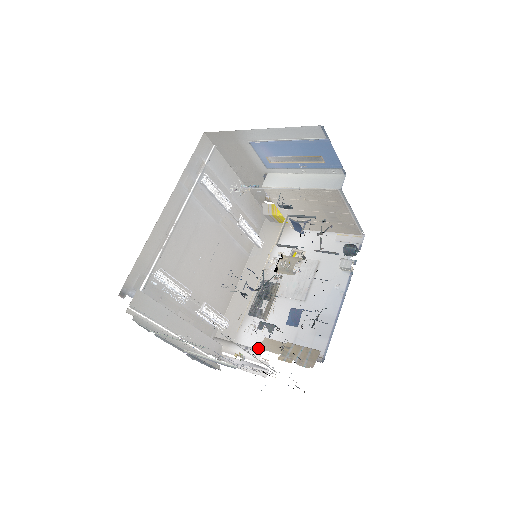
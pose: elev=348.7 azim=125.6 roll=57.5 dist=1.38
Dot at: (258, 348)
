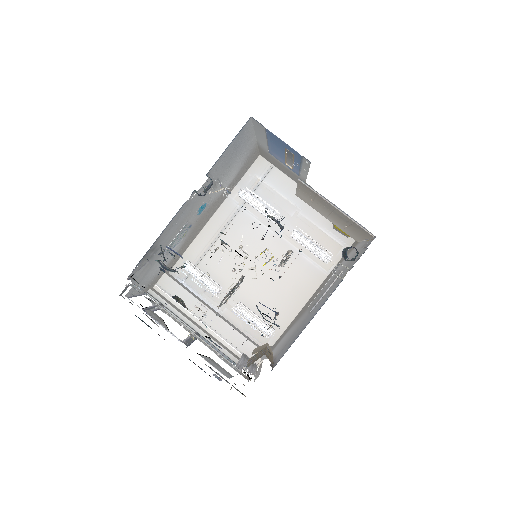
Dot at: occluded
